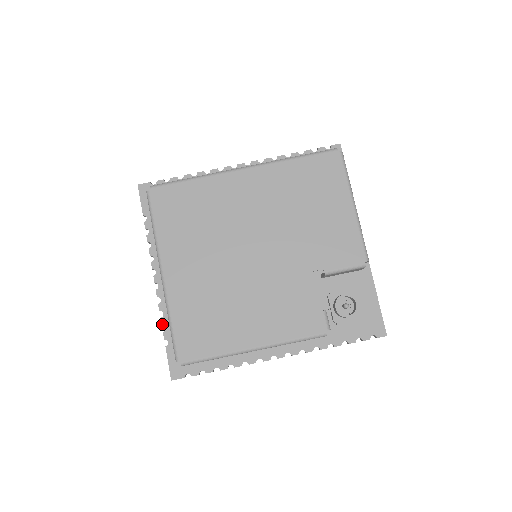
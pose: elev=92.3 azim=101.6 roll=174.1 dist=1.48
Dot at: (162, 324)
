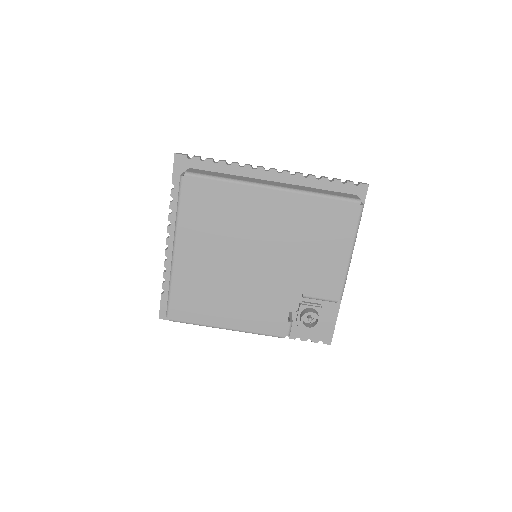
Dot at: (163, 277)
